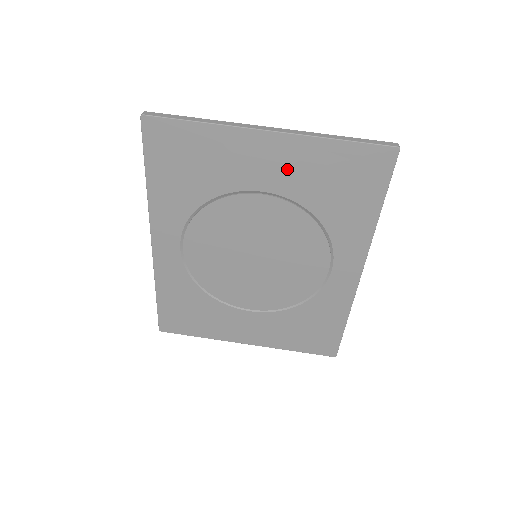
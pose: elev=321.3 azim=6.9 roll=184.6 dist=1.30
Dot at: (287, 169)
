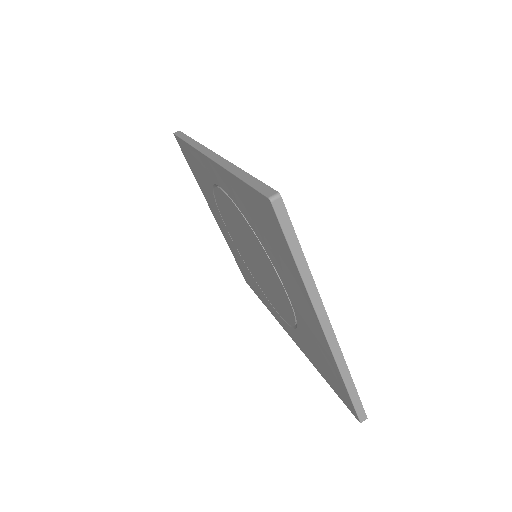
Dot at: (310, 327)
